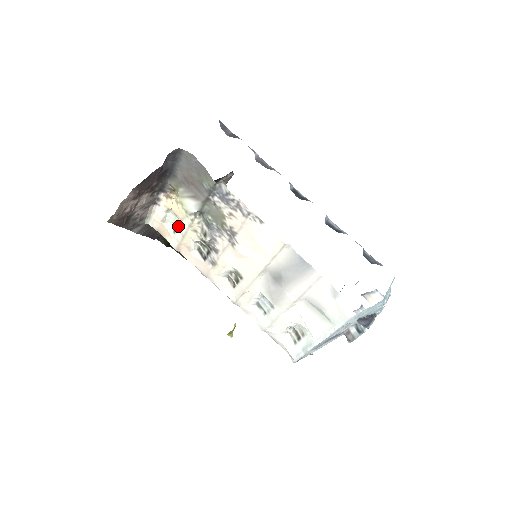
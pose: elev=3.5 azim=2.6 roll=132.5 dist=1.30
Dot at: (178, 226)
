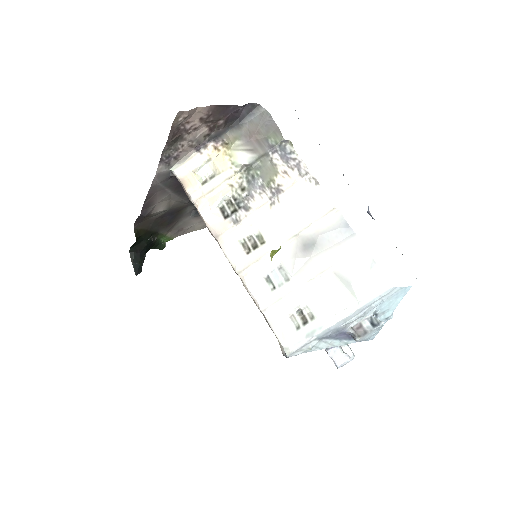
Dot at: (212, 178)
